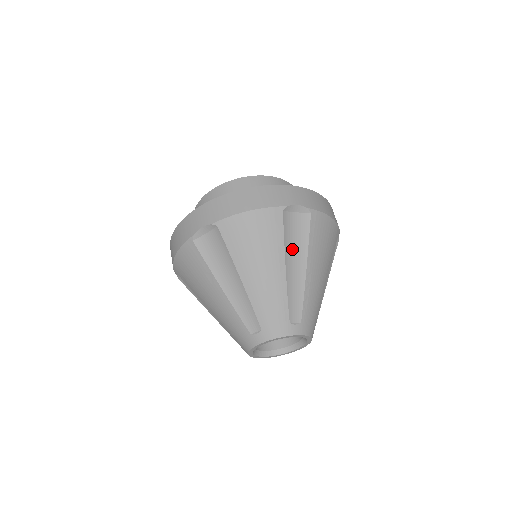
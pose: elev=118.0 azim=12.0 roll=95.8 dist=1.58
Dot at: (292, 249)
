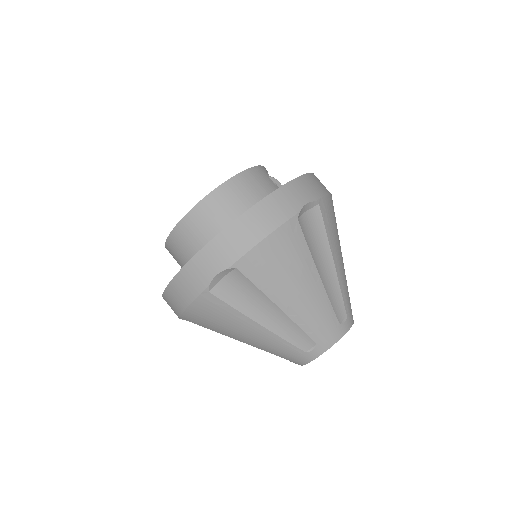
Dot at: (251, 306)
